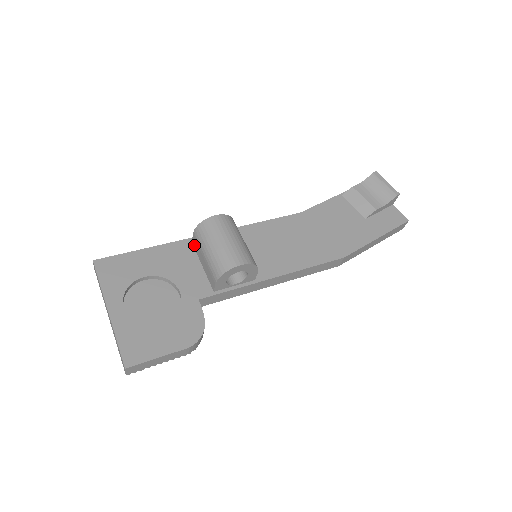
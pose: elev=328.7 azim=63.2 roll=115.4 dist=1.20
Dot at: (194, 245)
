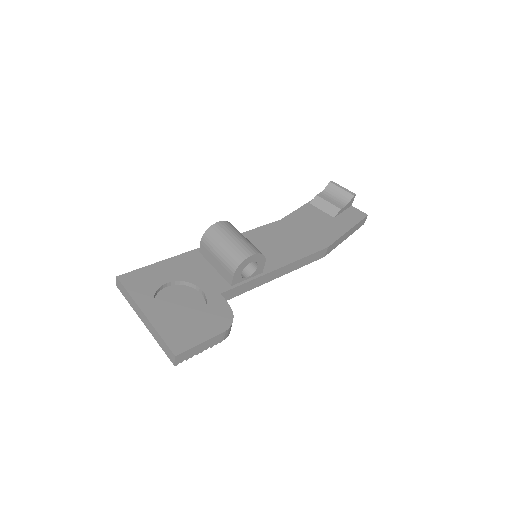
Dot at: (202, 253)
